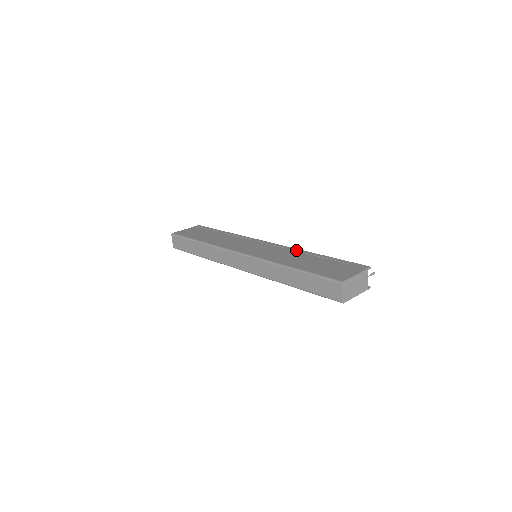
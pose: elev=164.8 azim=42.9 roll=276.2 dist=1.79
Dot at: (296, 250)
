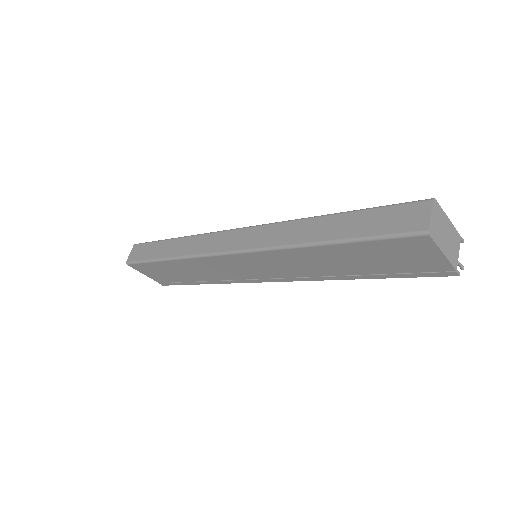
Dot at: occluded
